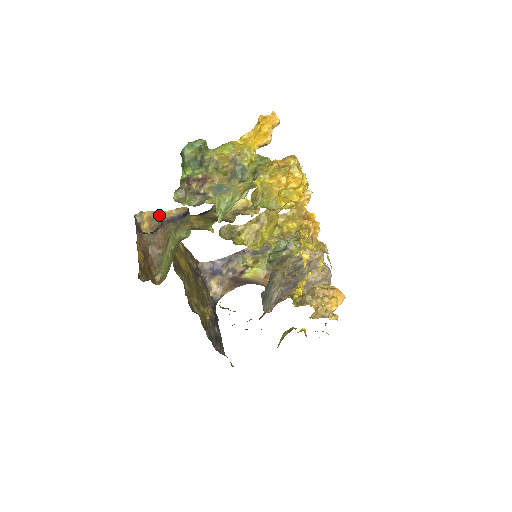
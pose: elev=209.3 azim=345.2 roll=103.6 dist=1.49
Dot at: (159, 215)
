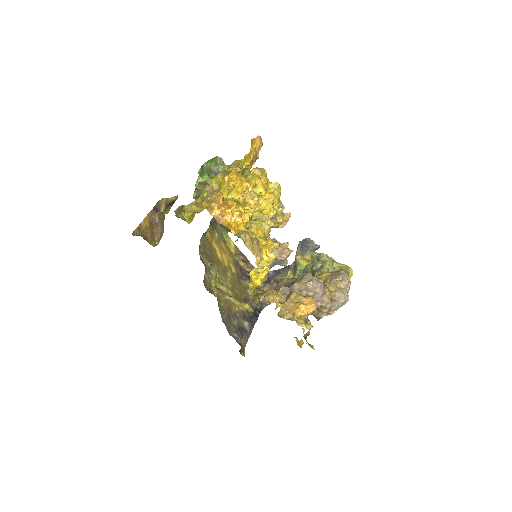
Dot at: (167, 201)
